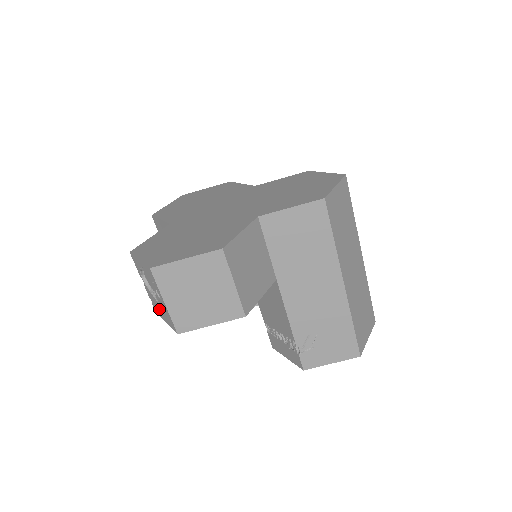
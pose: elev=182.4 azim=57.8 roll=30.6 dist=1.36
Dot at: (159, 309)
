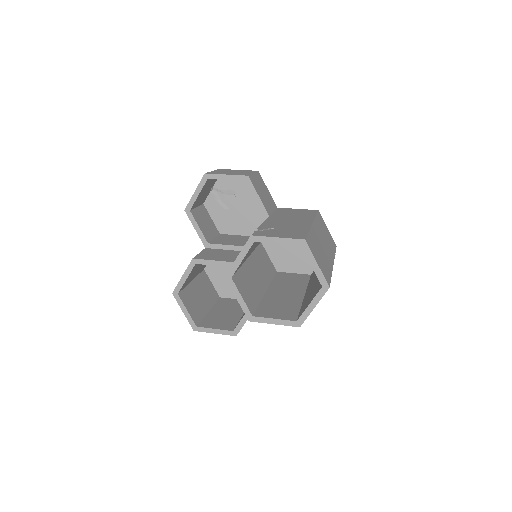
Dot at: occluded
